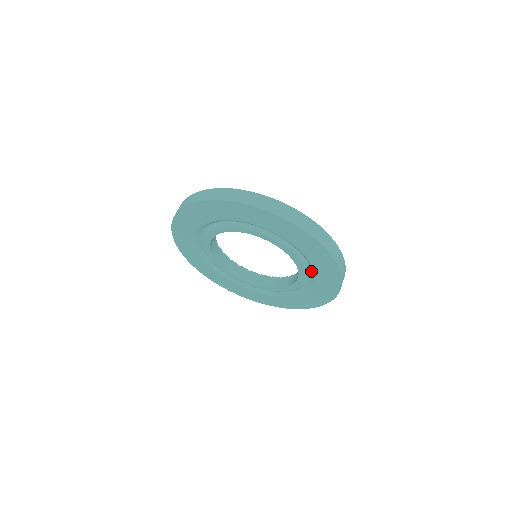
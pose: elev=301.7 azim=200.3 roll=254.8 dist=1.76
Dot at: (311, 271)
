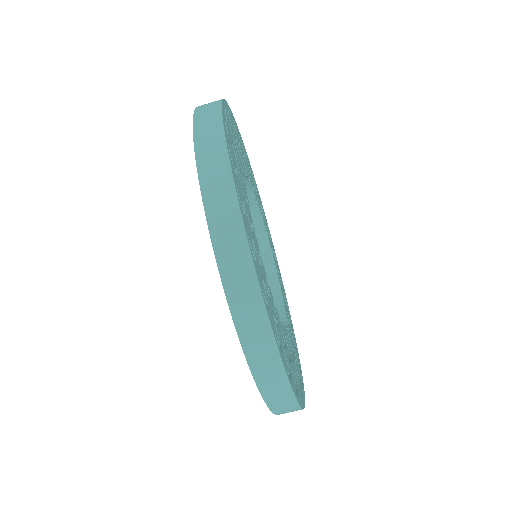
Dot at: occluded
